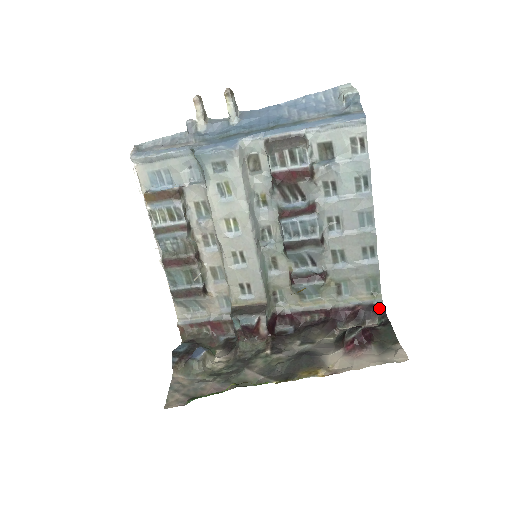
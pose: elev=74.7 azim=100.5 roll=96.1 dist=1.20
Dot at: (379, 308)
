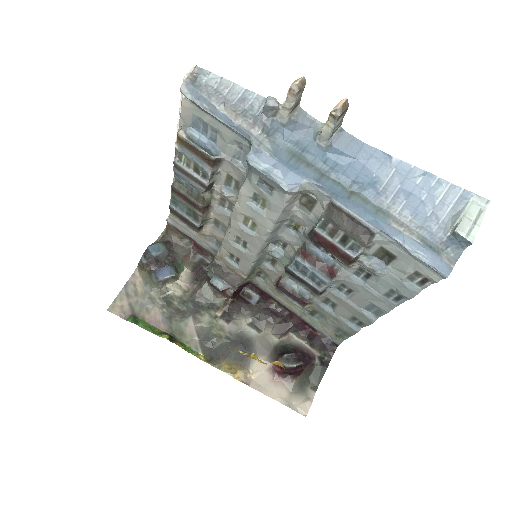
Dot at: (333, 346)
